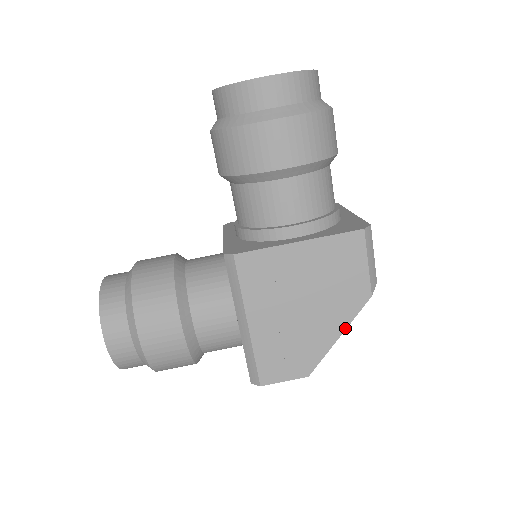
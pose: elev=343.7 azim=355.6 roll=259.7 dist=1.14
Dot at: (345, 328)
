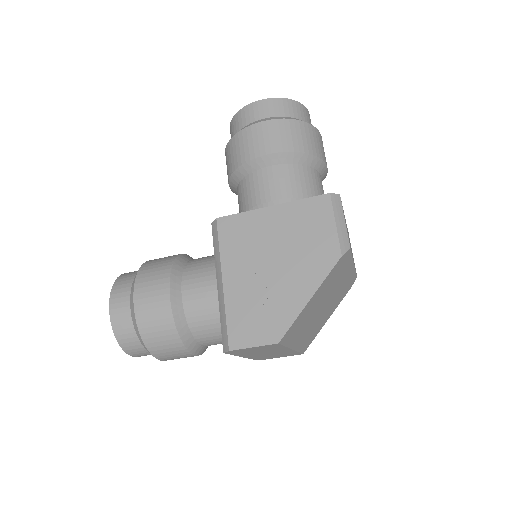
Dot at: (316, 289)
